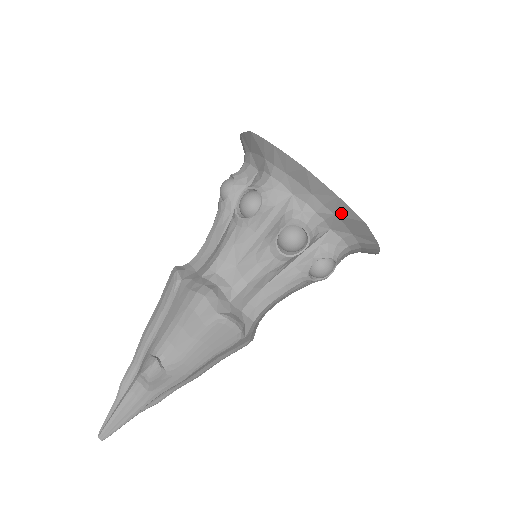
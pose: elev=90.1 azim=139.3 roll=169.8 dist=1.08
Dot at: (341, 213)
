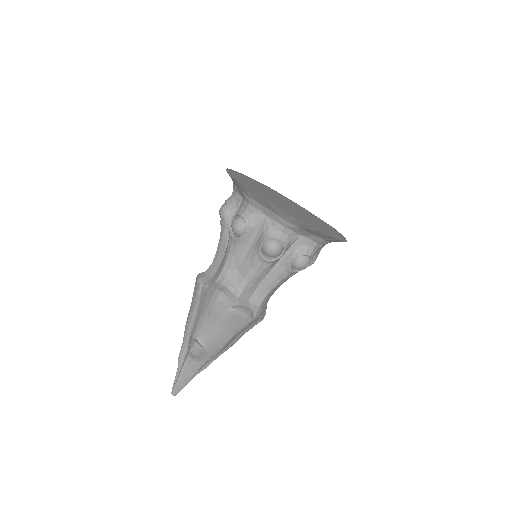
Dot at: (302, 226)
